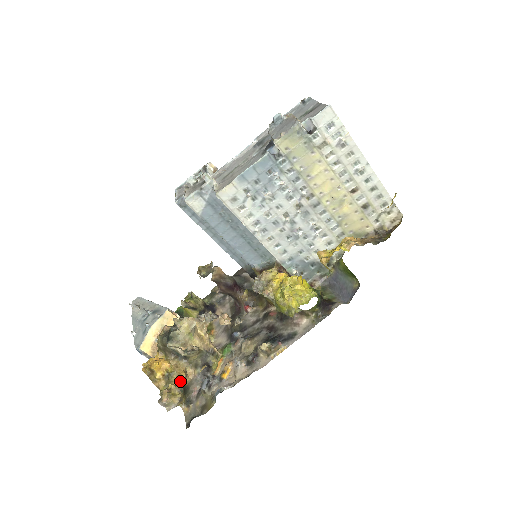
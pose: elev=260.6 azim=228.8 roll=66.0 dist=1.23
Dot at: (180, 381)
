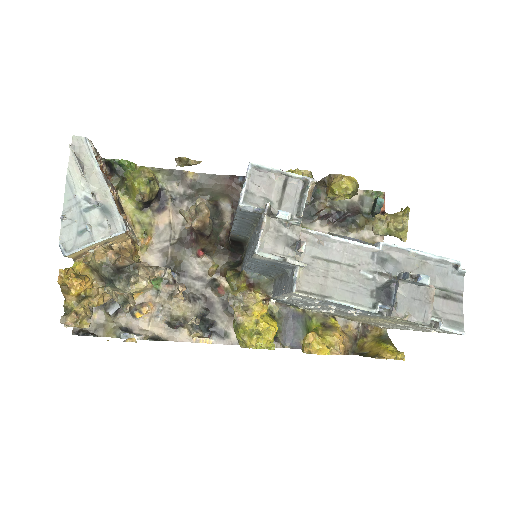
Dot at: (93, 305)
